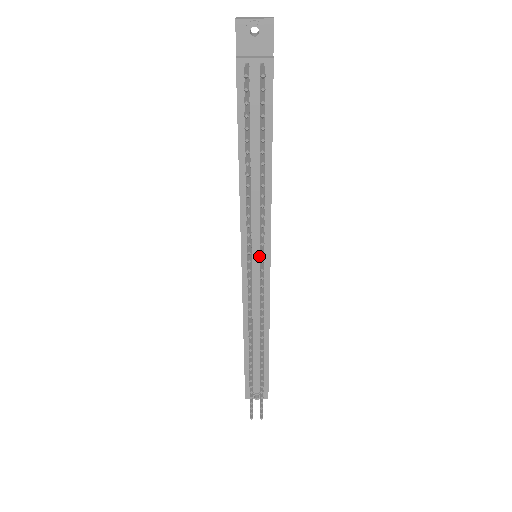
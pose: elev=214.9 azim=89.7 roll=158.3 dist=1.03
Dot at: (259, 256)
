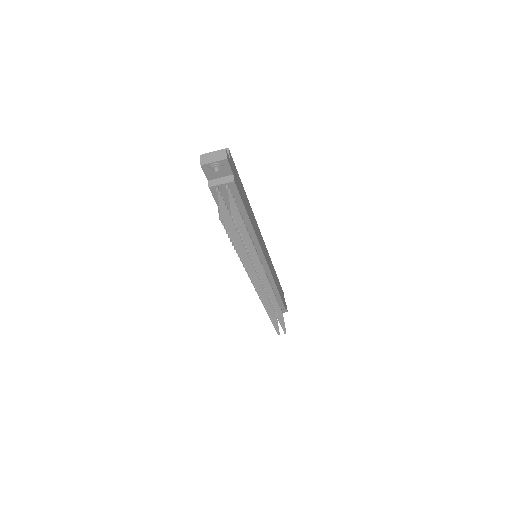
Dot at: occluded
